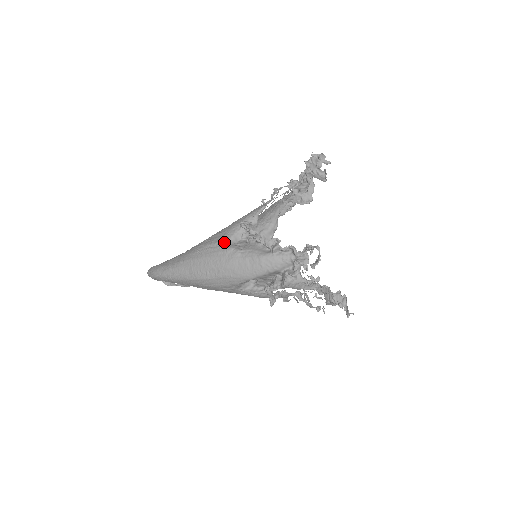
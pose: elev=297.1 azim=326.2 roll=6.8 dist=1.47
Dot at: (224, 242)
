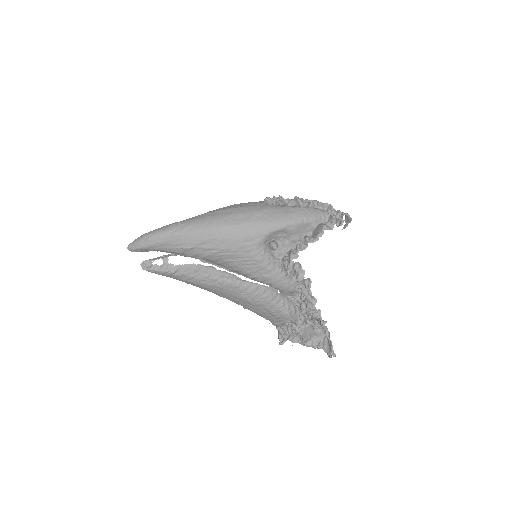
Dot at: (252, 202)
